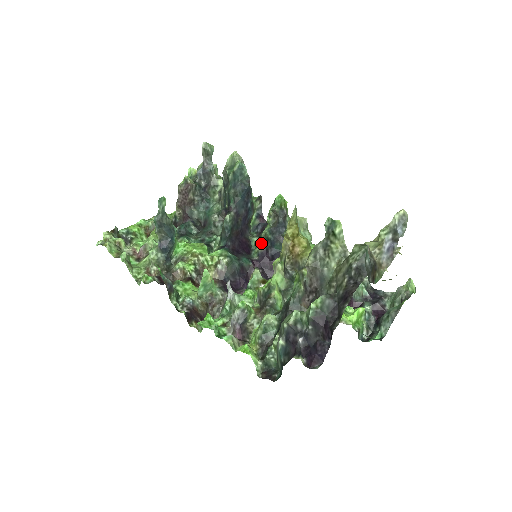
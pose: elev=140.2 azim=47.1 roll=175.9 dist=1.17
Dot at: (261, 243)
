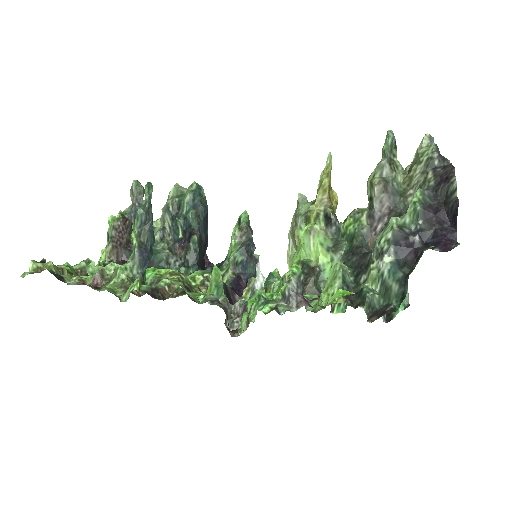
Dot at: (229, 271)
